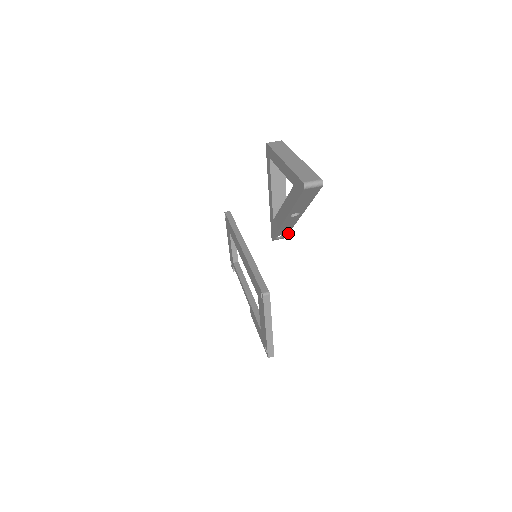
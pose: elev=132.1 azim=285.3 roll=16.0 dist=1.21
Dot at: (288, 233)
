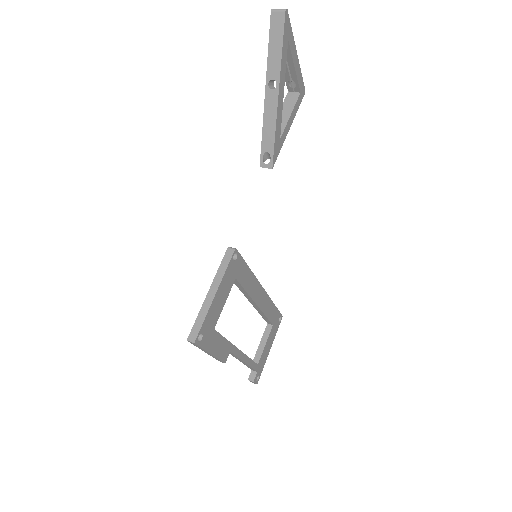
Dot at: (274, 151)
